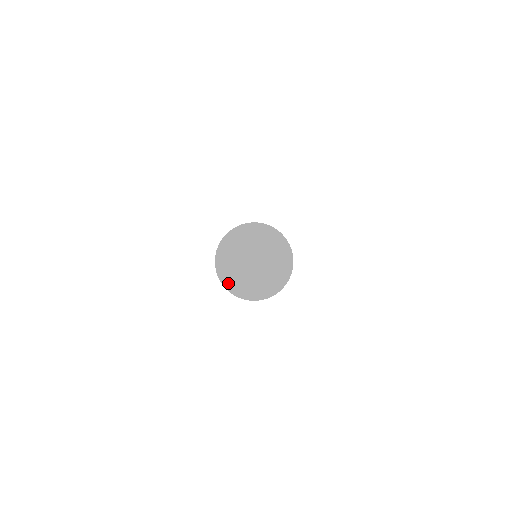
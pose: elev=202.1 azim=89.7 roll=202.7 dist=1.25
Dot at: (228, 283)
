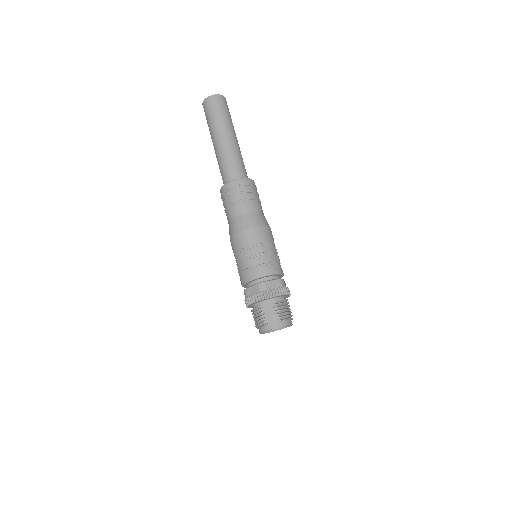
Dot at: (205, 101)
